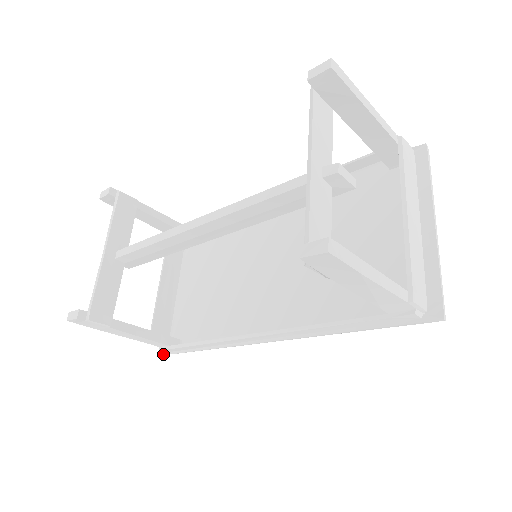
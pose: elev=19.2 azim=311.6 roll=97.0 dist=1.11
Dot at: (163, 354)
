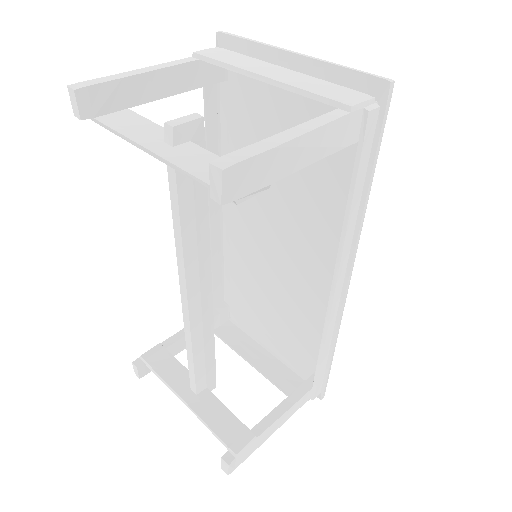
Dot at: (321, 398)
